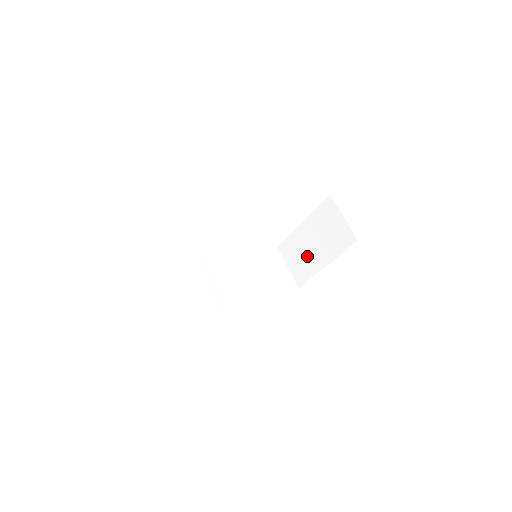
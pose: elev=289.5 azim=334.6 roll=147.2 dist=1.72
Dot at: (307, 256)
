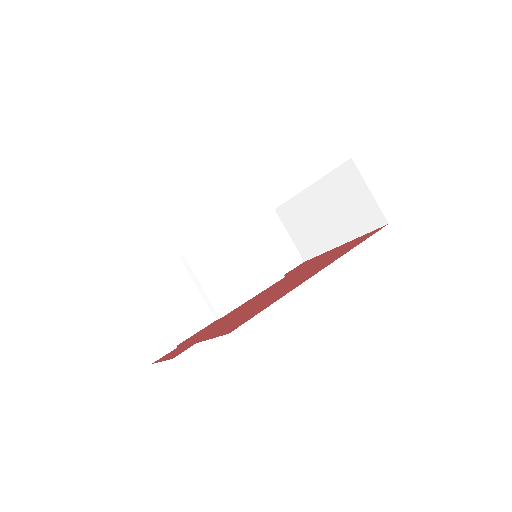
Dot at: (316, 228)
